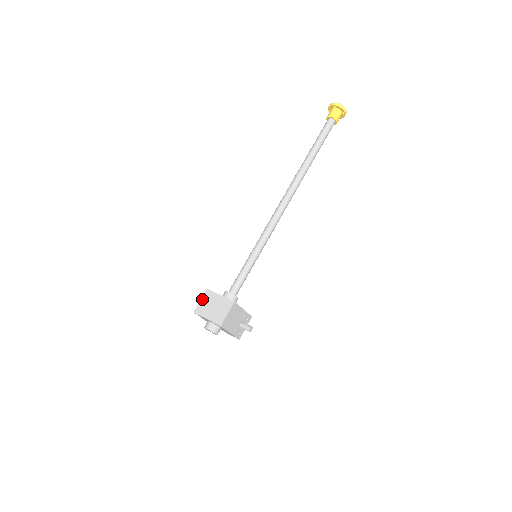
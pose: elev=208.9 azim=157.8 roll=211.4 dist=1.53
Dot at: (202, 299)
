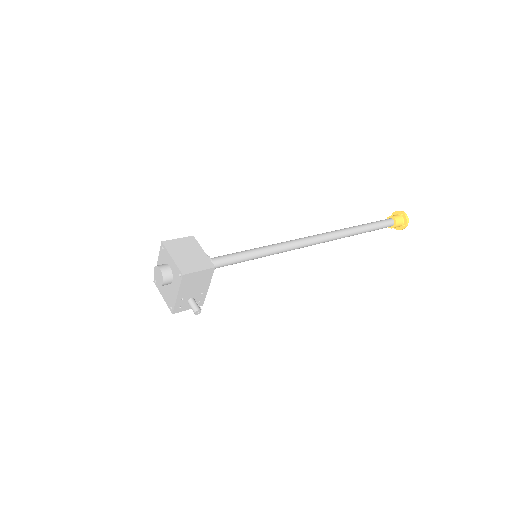
Dot at: (181, 239)
